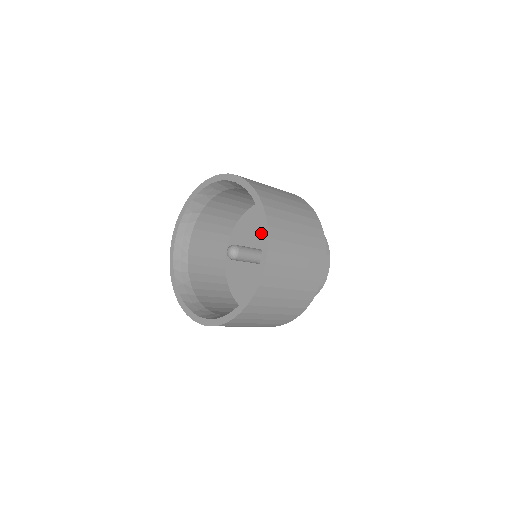
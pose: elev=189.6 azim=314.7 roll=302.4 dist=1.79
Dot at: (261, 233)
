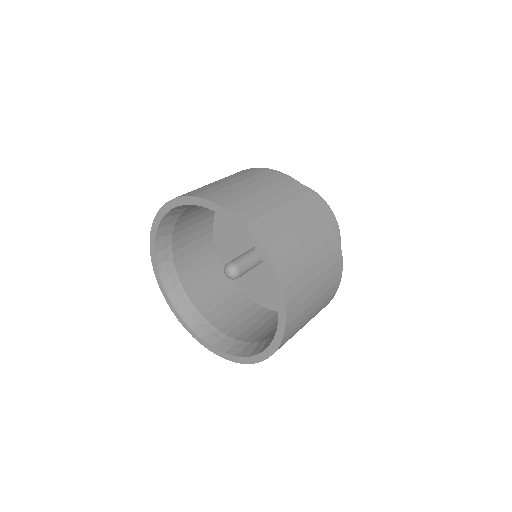
Dot at: occluded
